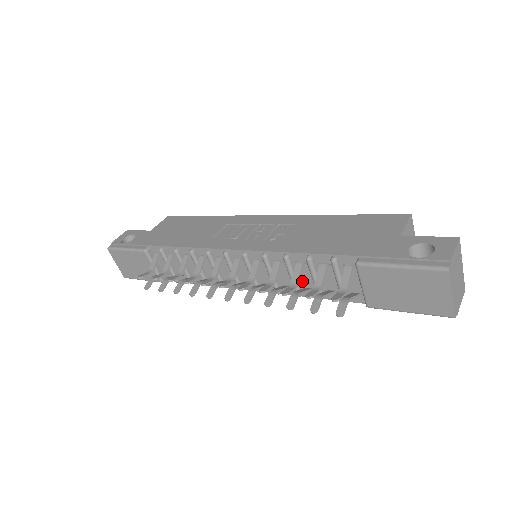
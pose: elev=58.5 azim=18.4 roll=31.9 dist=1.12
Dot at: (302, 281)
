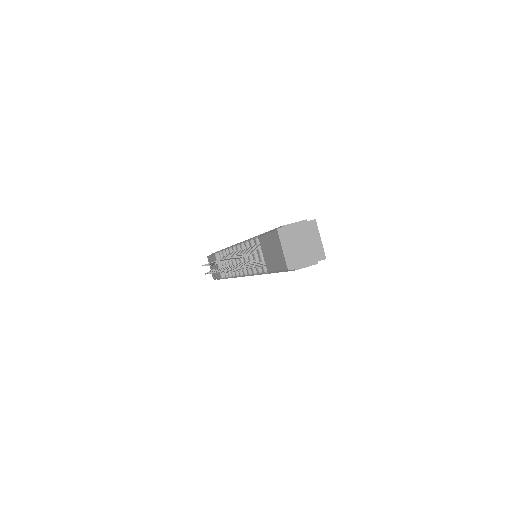
Dot at: occluded
